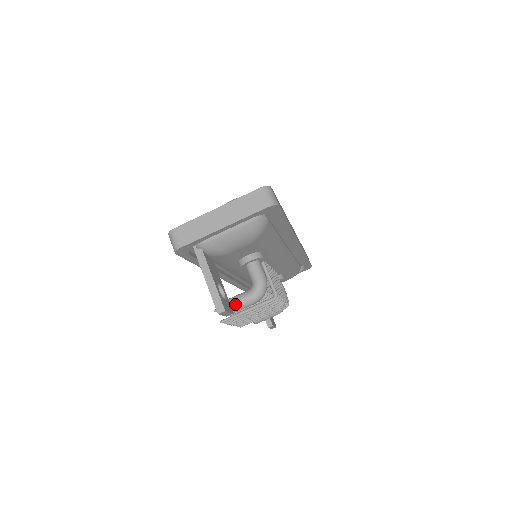
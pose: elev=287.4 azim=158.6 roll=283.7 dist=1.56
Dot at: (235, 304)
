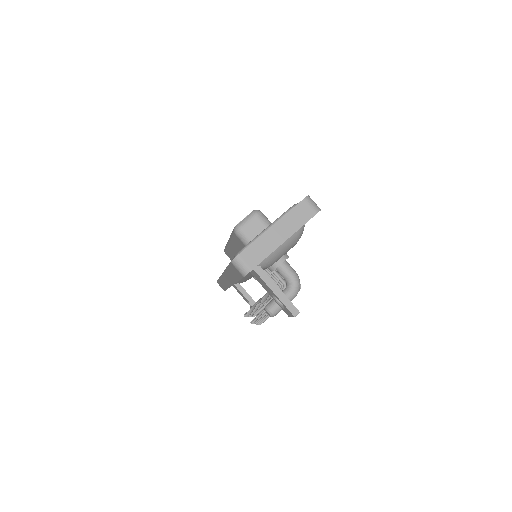
Dot at: occluded
